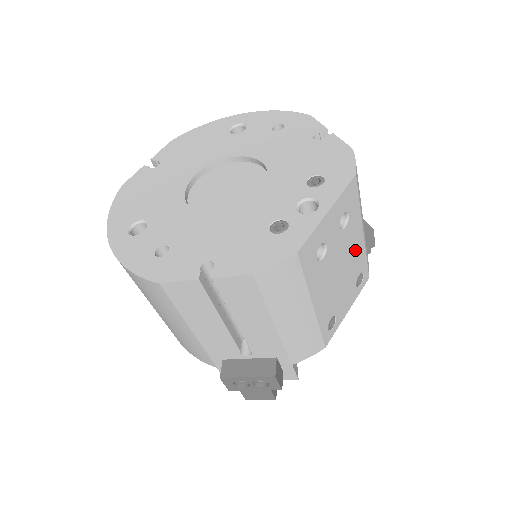
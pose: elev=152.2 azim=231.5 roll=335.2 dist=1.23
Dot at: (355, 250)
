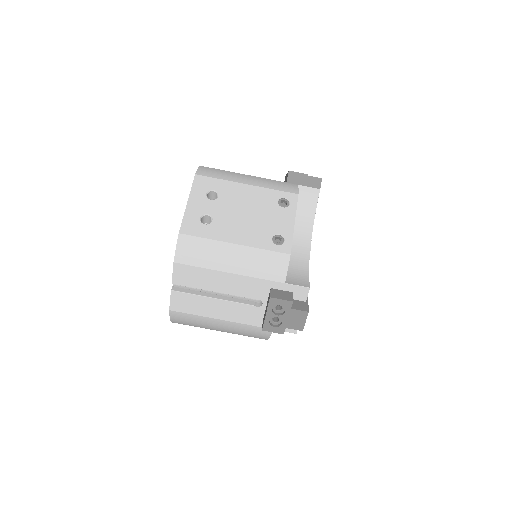
Dot at: (250, 196)
